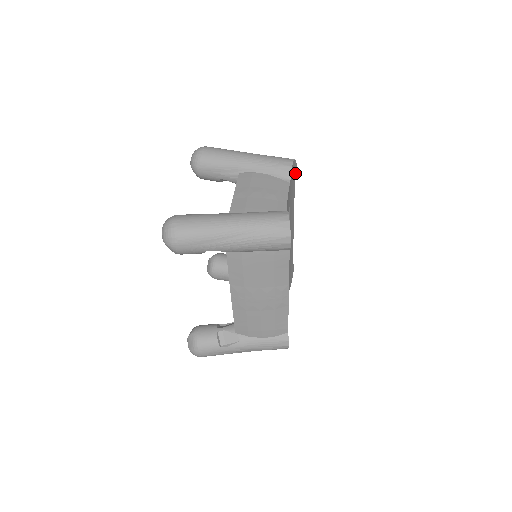
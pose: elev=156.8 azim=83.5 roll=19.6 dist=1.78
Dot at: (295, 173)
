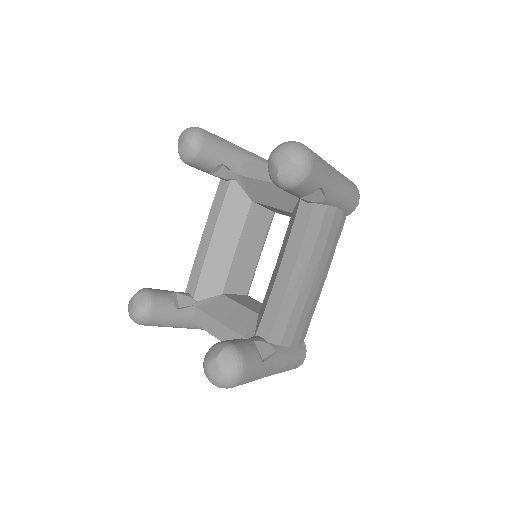
Dot at: occluded
